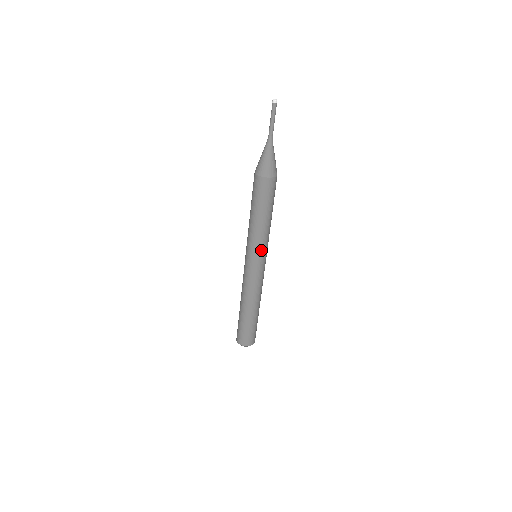
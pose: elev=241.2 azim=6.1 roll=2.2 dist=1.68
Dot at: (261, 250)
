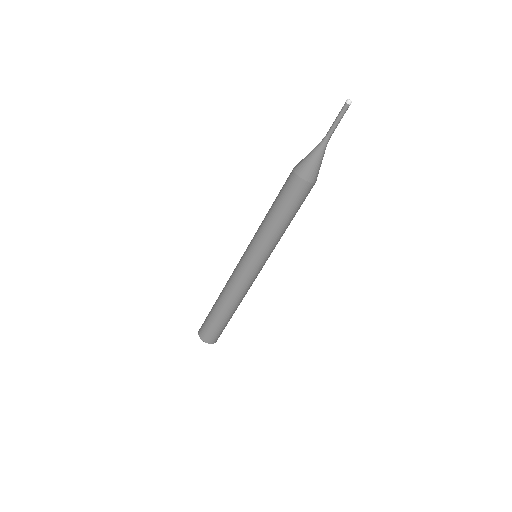
Dot at: (267, 253)
